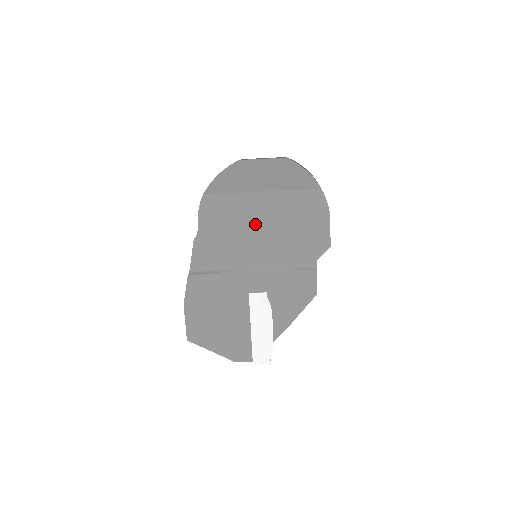
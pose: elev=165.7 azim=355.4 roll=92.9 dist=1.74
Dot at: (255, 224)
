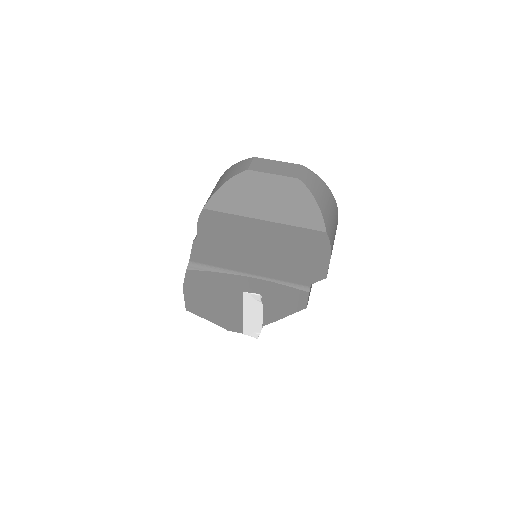
Dot at: (254, 244)
